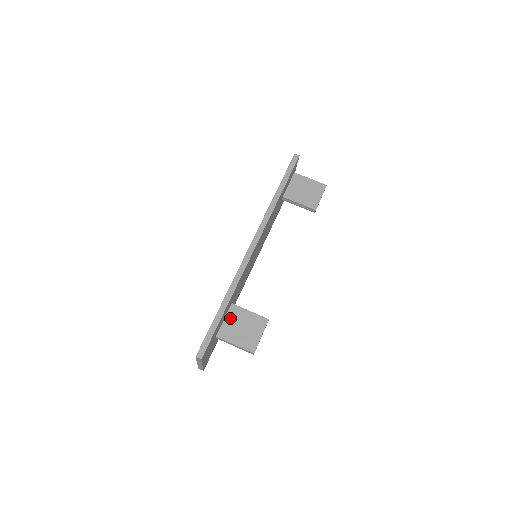
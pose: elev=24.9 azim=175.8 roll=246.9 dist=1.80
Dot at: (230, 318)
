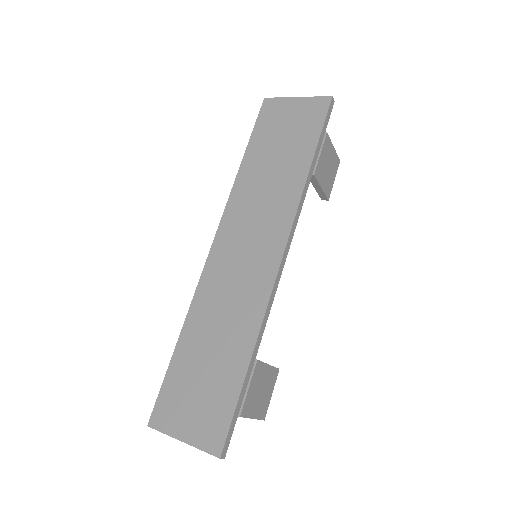
Dot at: (254, 383)
